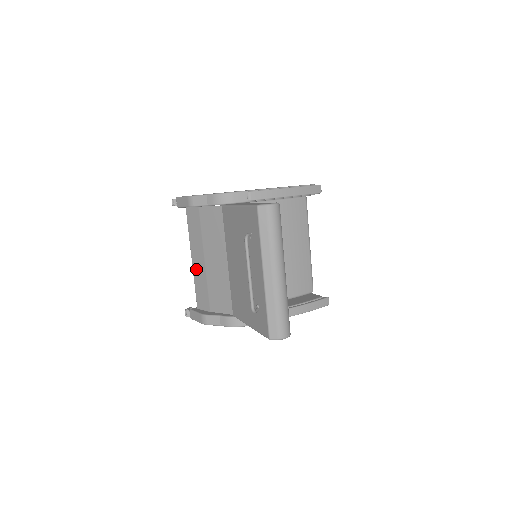
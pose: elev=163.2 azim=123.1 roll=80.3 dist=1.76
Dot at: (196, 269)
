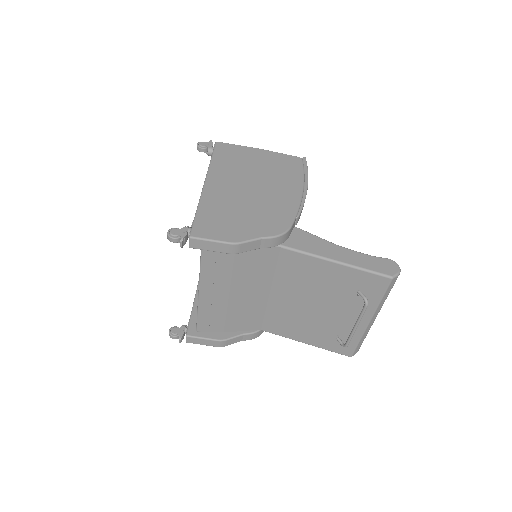
Dot at: (207, 301)
